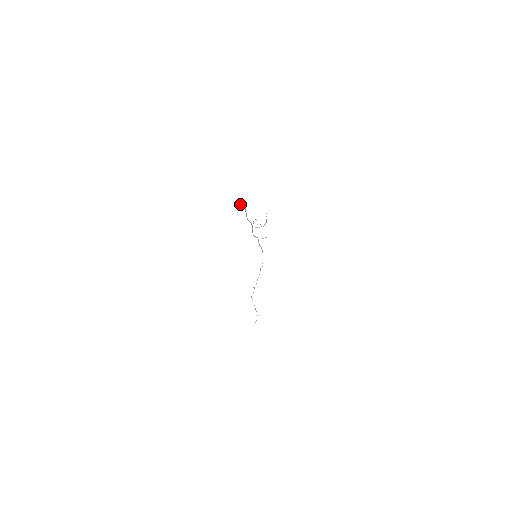
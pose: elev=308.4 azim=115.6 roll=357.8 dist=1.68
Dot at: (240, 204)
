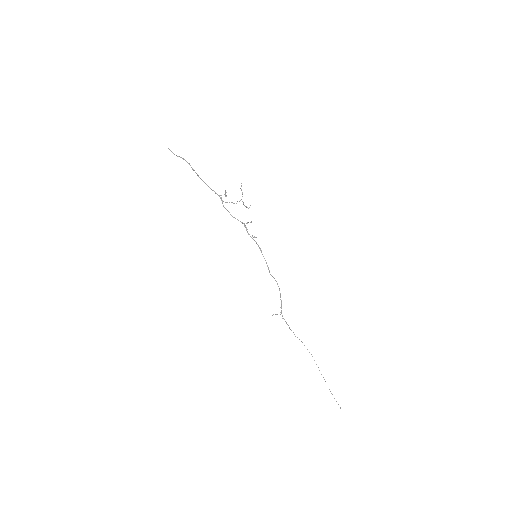
Dot at: (174, 154)
